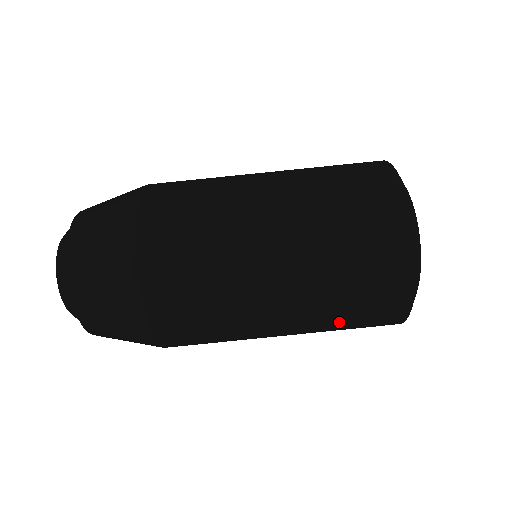
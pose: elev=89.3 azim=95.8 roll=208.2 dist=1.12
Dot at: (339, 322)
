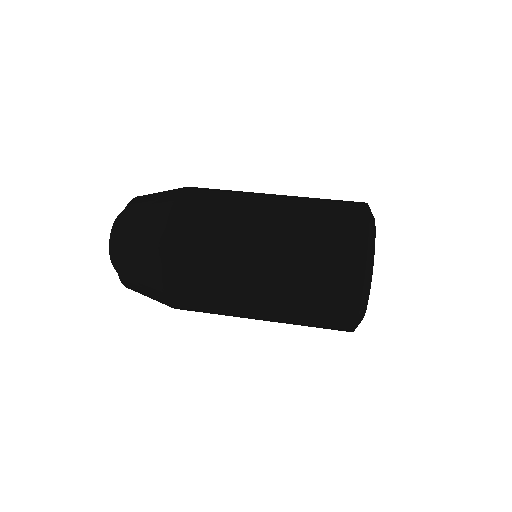
Dot at: (304, 291)
